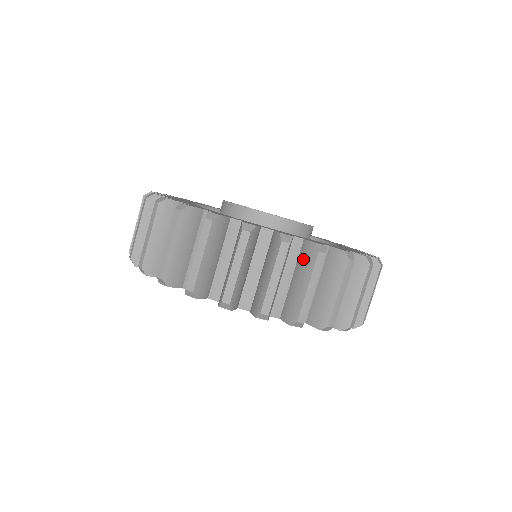
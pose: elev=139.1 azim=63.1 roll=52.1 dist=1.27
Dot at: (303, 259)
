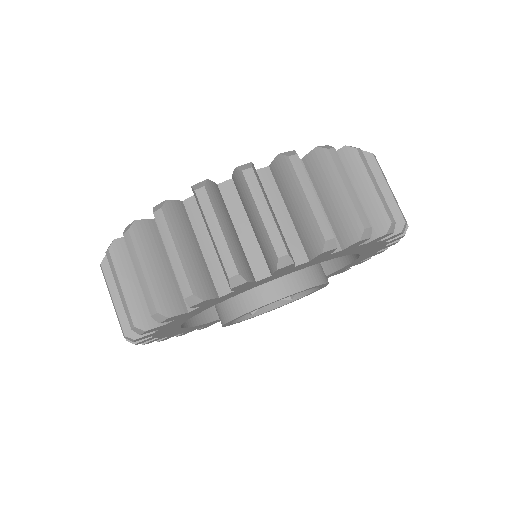
Dot at: (345, 170)
